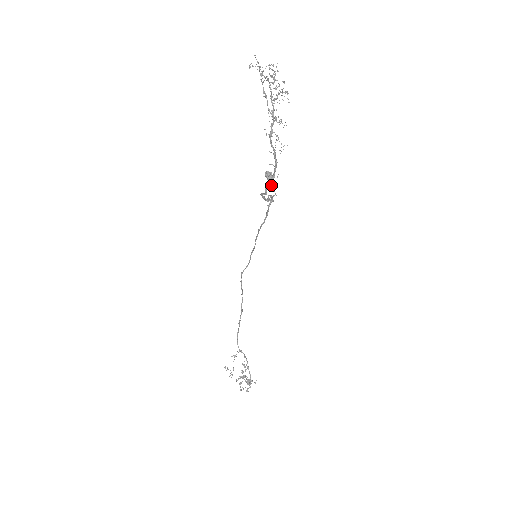
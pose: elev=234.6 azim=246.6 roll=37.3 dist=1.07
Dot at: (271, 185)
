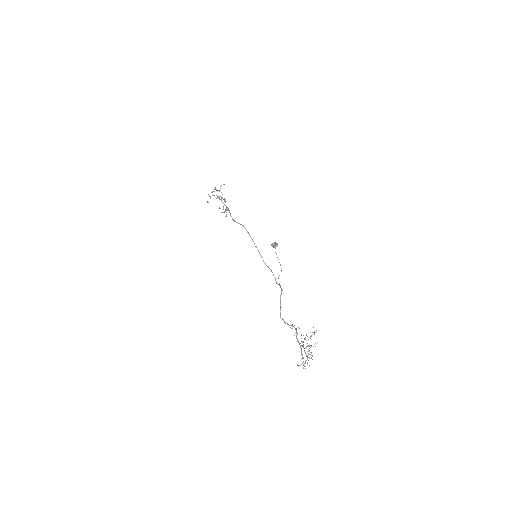
Dot at: (277, 257)
